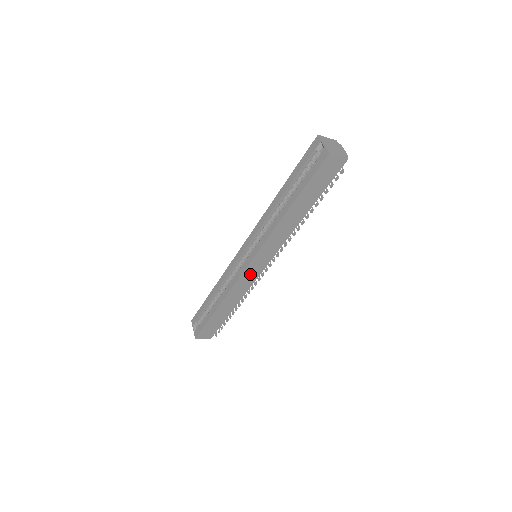
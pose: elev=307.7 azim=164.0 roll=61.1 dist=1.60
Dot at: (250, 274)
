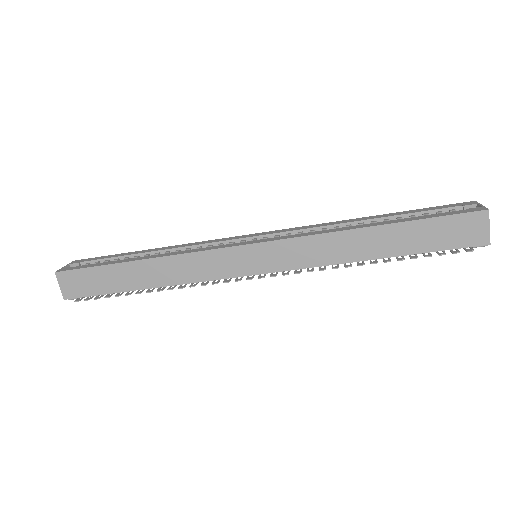
Dot at: (229, 261)
